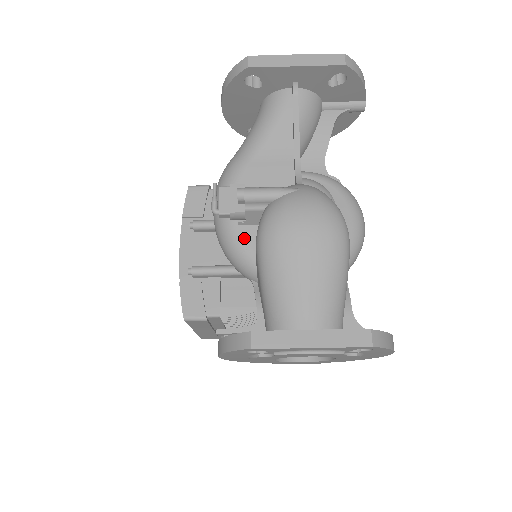
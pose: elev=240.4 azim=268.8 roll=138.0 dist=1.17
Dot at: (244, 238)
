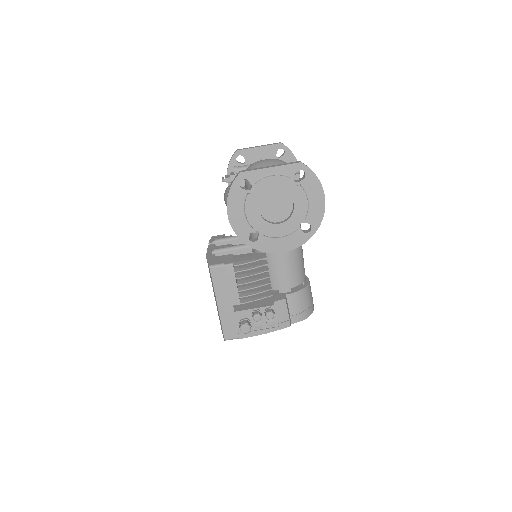
Dot at: occluded
